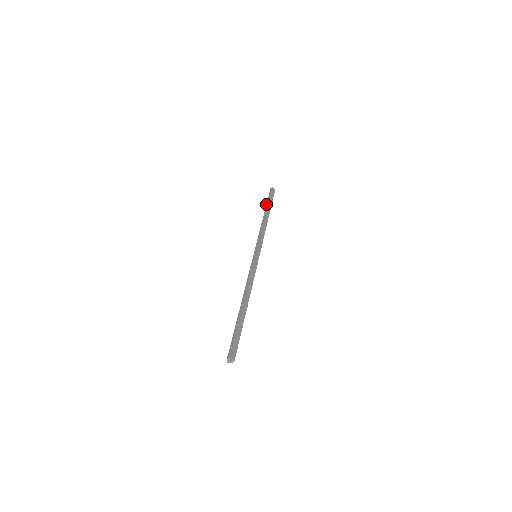
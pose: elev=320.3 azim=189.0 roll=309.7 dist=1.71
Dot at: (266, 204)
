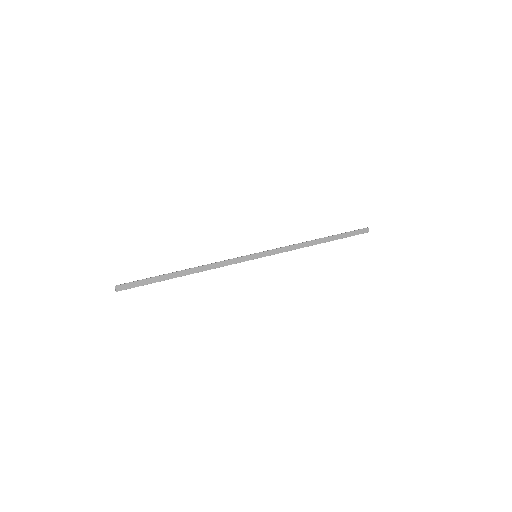
Dot at: (337, 234)
